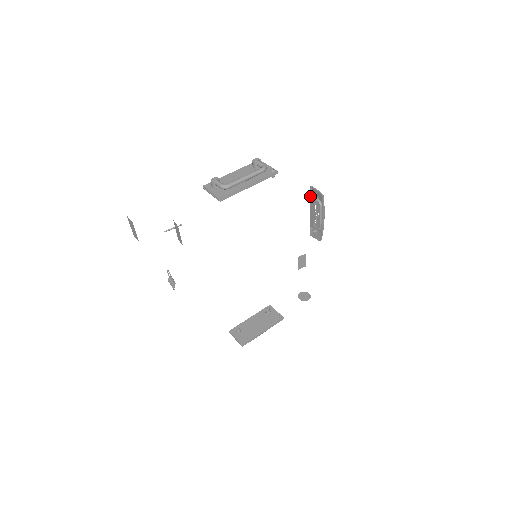
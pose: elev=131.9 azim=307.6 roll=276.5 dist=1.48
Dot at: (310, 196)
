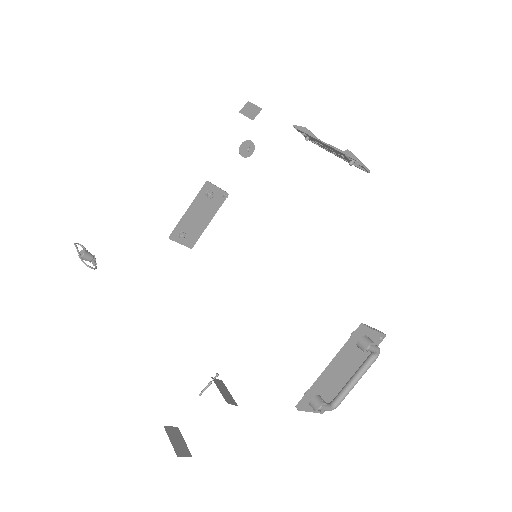
Dot at: (343, 154)
